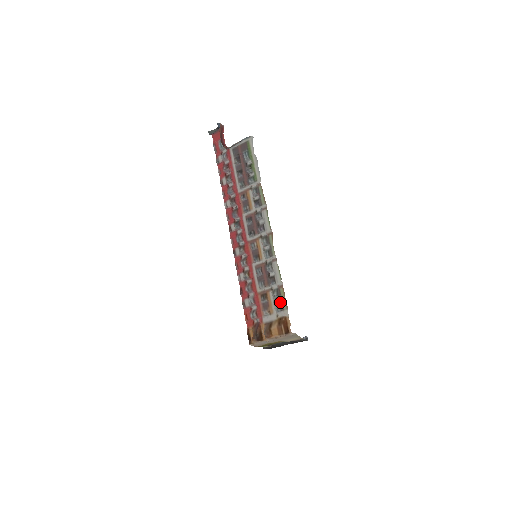
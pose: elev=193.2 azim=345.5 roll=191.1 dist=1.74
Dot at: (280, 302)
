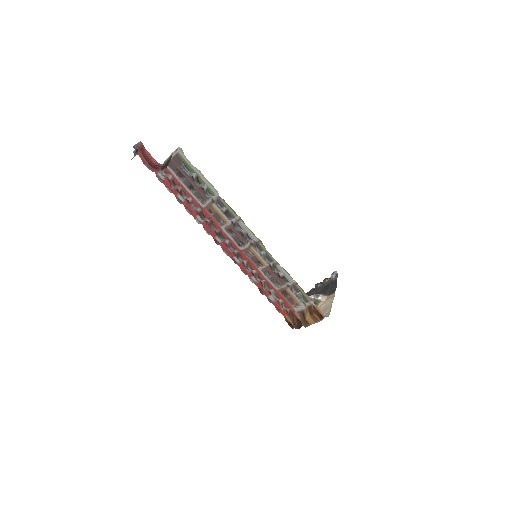
Dot at: (302, 295)
